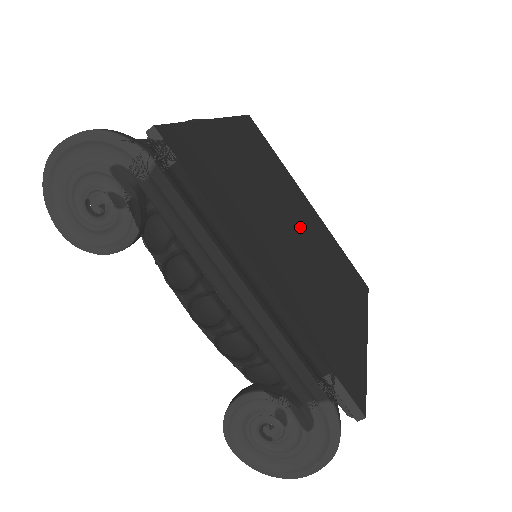
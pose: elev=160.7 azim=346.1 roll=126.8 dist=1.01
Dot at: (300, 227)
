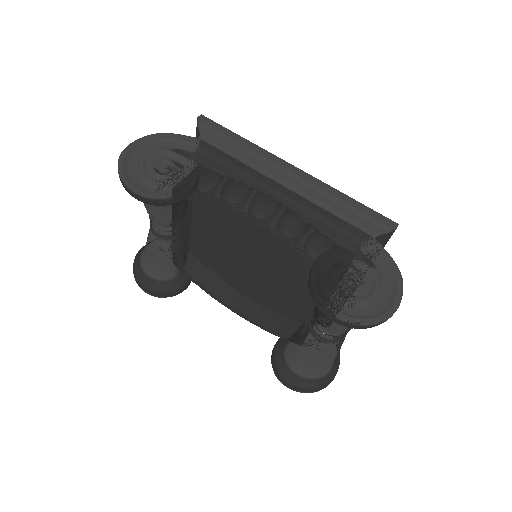
Dot at: occluded
